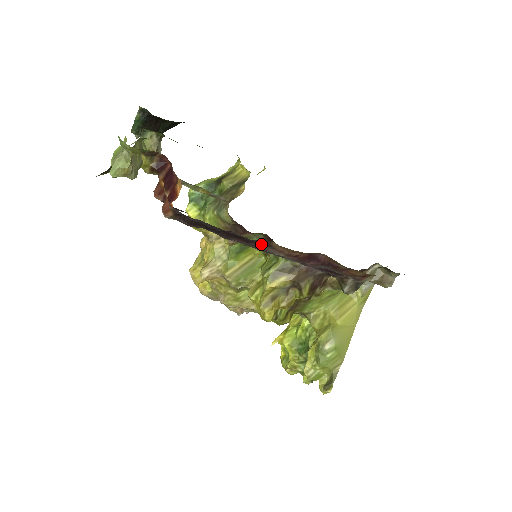
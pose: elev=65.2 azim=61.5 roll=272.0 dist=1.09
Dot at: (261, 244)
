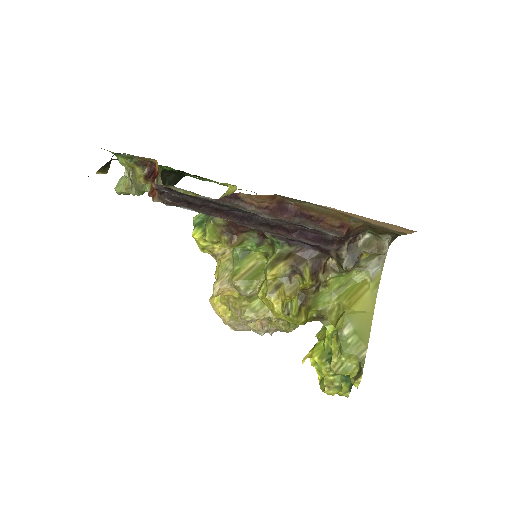
Dot at: (230, 198)
